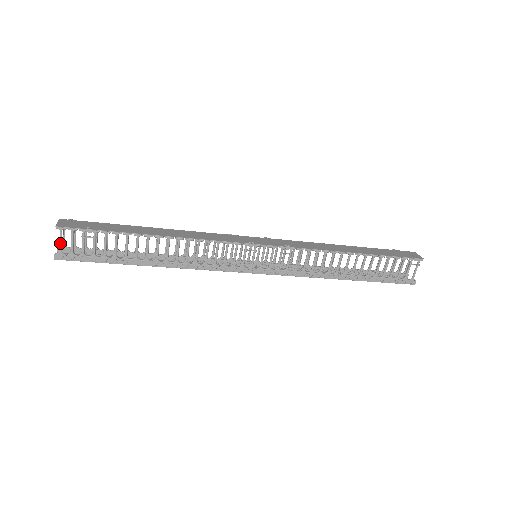
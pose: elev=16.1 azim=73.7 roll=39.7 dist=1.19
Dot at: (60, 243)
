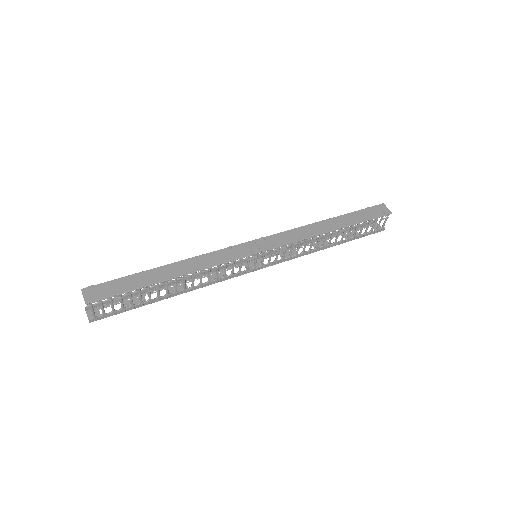
Dot at: (92, 312)
